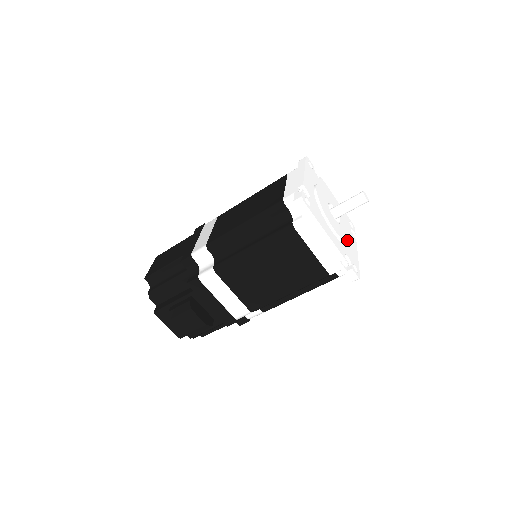
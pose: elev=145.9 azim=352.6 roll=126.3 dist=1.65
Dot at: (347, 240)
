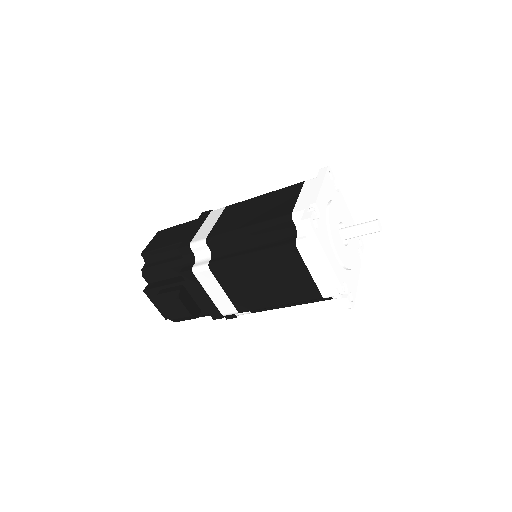
Dot at: (350, 265)
